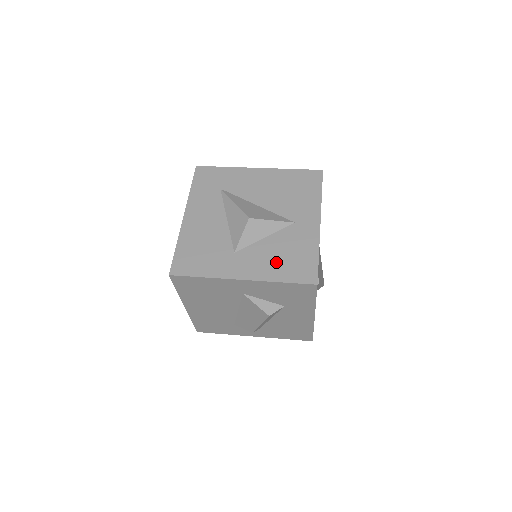
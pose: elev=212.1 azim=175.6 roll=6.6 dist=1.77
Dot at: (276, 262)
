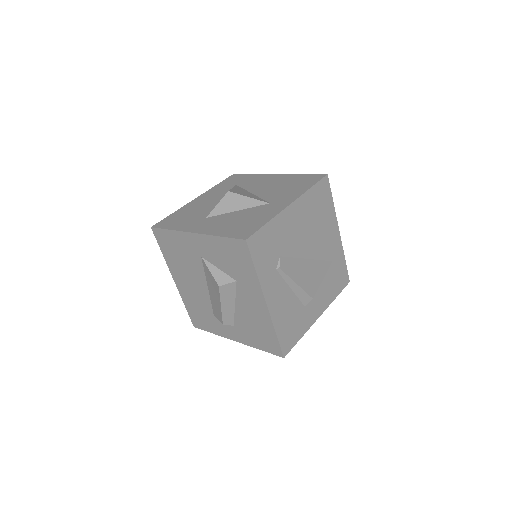
Dot at: (229, 224)
